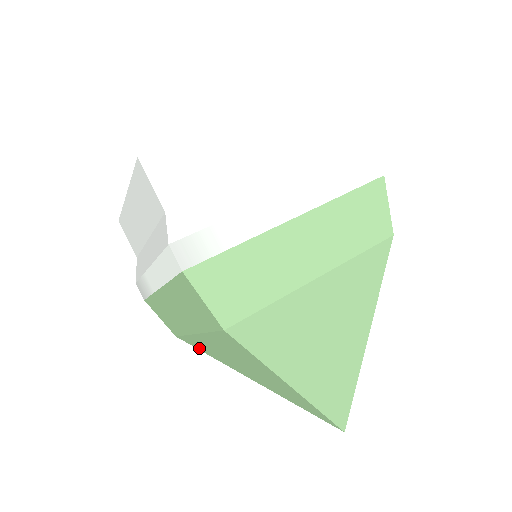
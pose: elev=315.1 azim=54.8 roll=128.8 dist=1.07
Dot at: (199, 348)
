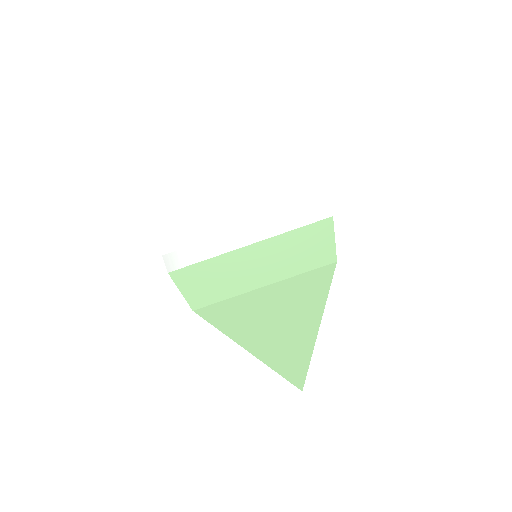
Dot at: (219, 320)
